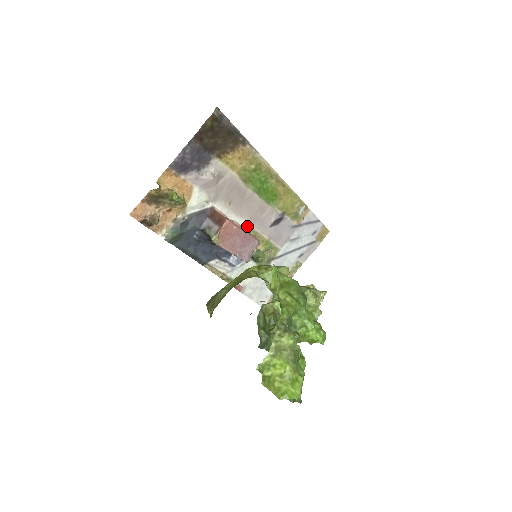
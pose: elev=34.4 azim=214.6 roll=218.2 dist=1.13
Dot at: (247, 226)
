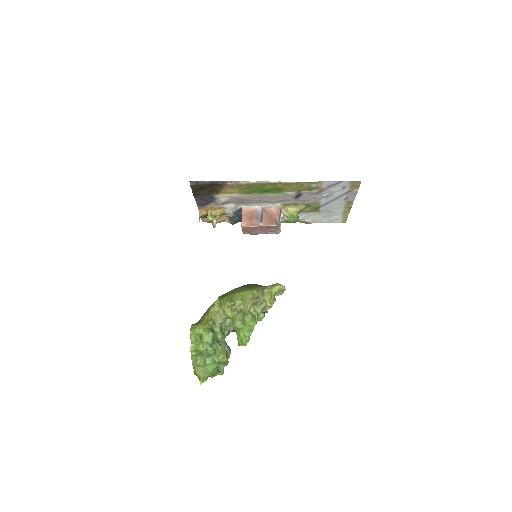
Dot at: (276, 204)
